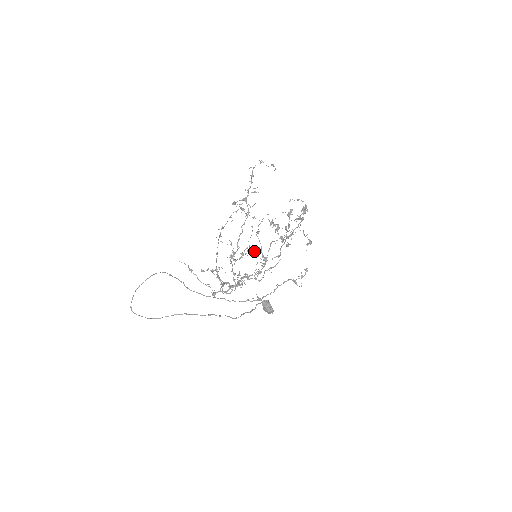
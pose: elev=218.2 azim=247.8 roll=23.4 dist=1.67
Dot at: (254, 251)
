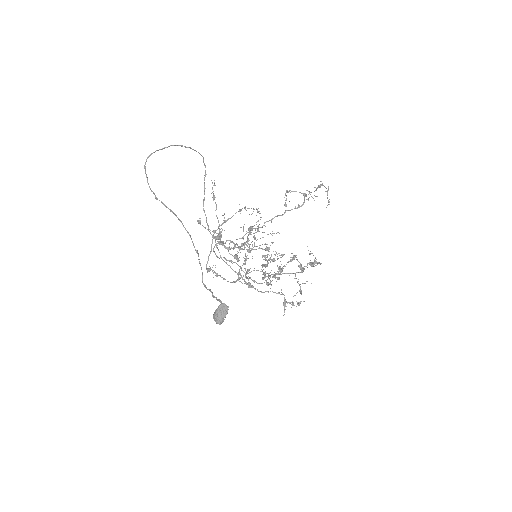
Dot at: occluded
